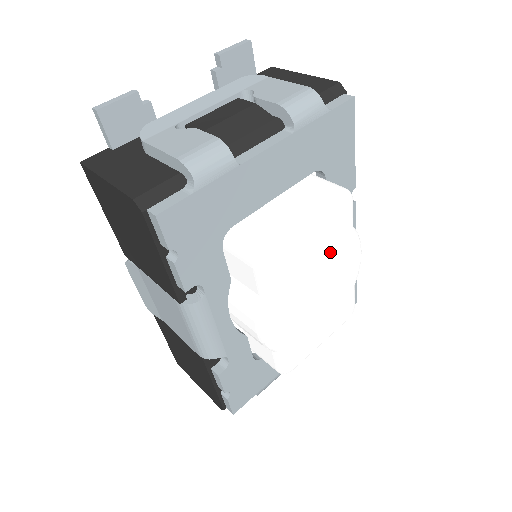
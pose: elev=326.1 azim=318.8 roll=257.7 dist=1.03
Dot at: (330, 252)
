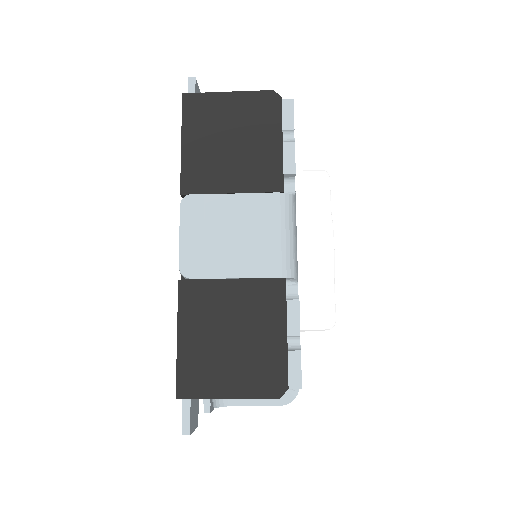
Dot at: occluded
